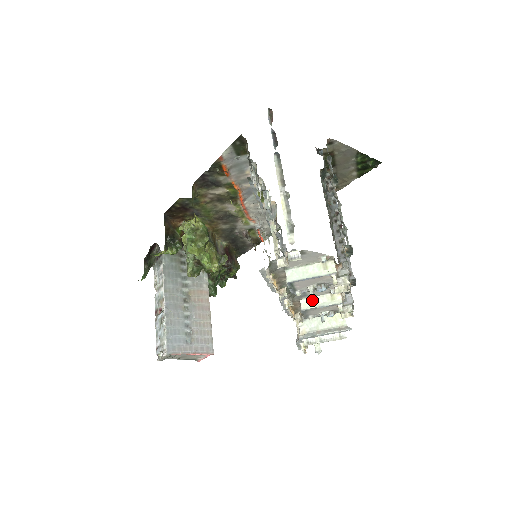
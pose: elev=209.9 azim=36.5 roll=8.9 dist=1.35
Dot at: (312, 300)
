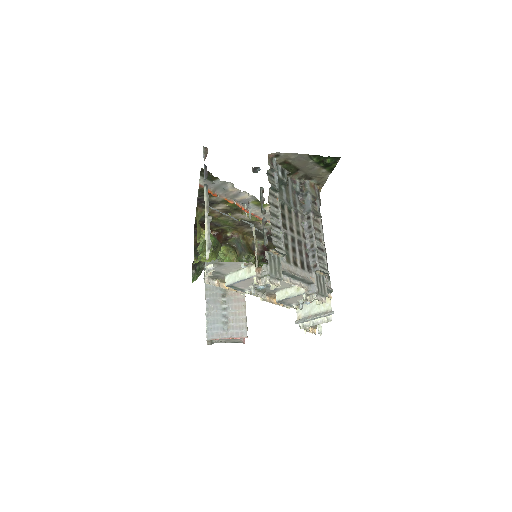
Dot at: (284, 292)
